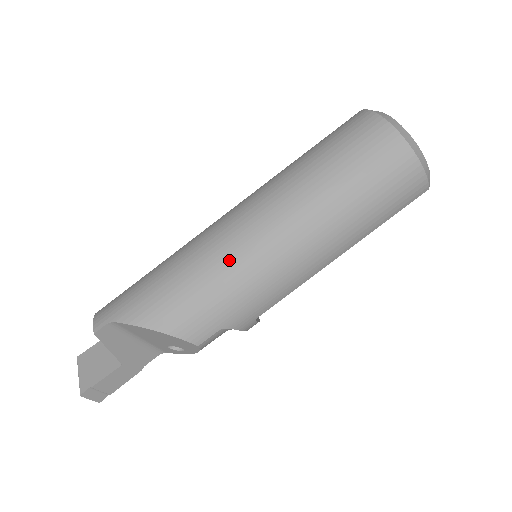
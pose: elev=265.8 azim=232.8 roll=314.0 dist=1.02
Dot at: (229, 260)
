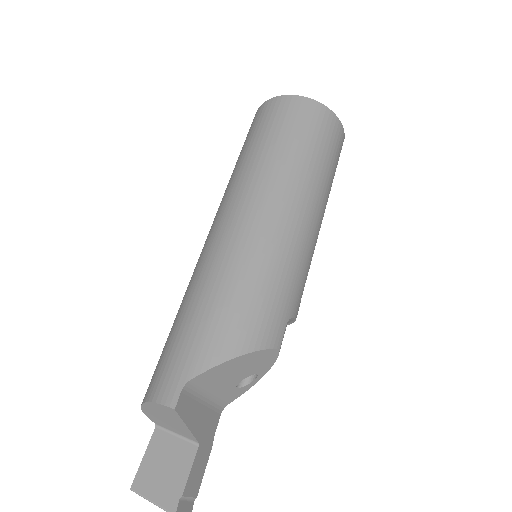
Dot at: (260, 251)
